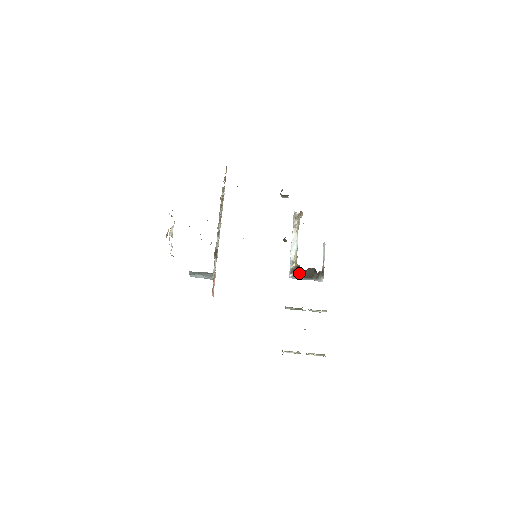
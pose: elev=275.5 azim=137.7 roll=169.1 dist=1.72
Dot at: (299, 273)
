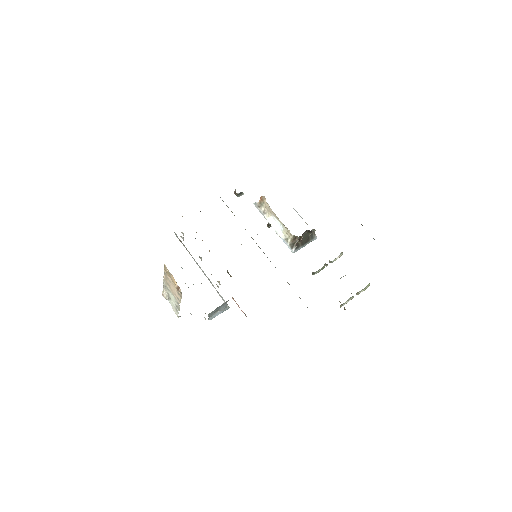
Dot at: (298, 243)
